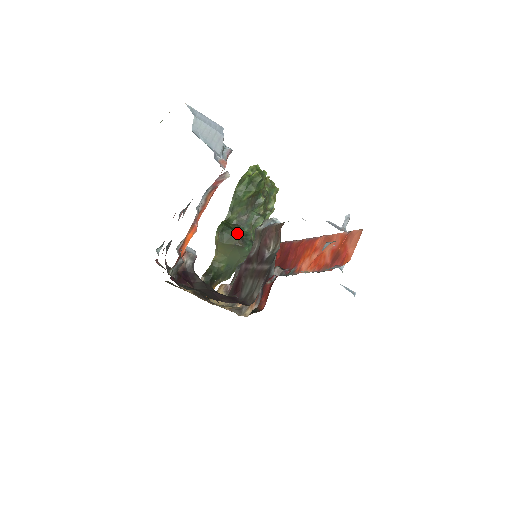
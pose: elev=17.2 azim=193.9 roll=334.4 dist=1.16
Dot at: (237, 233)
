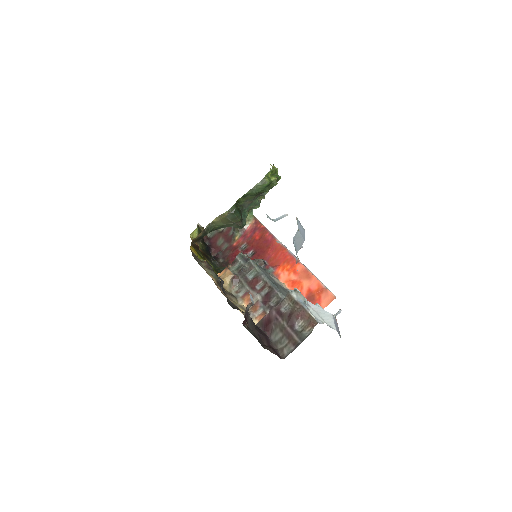
Dot at: (241, 215)
